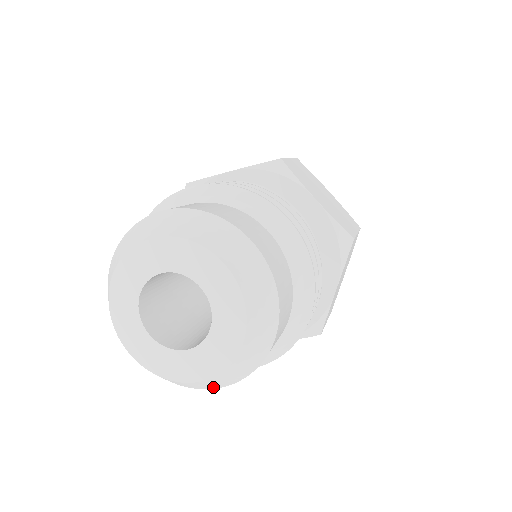
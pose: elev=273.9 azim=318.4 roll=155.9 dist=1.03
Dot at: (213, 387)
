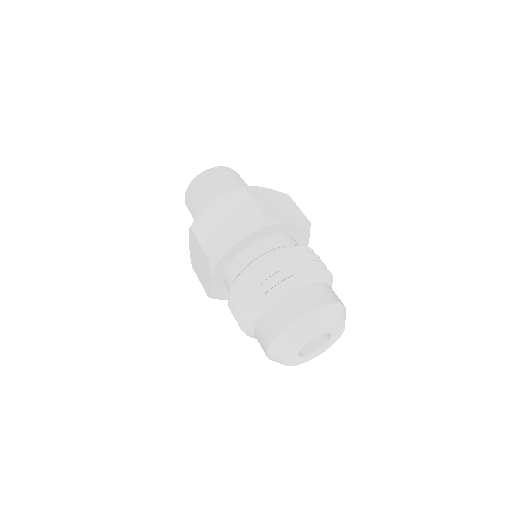
Dot at: occluded
